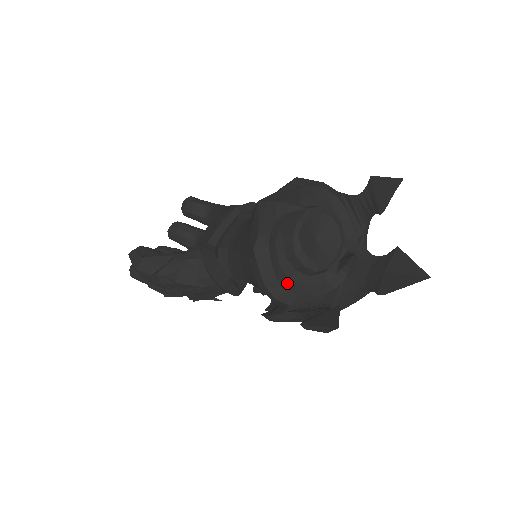
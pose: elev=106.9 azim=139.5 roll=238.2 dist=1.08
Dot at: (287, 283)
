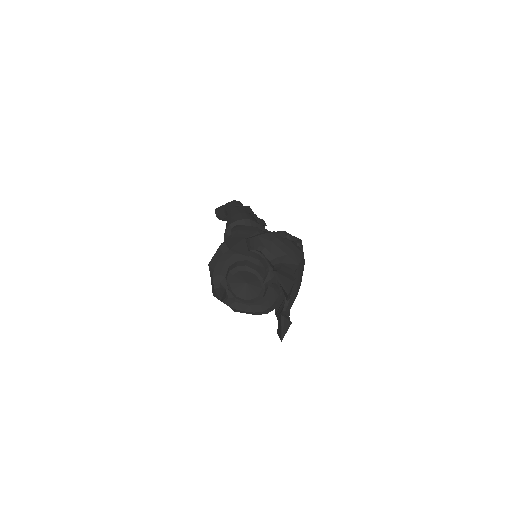
Dot at: (261, 308)
